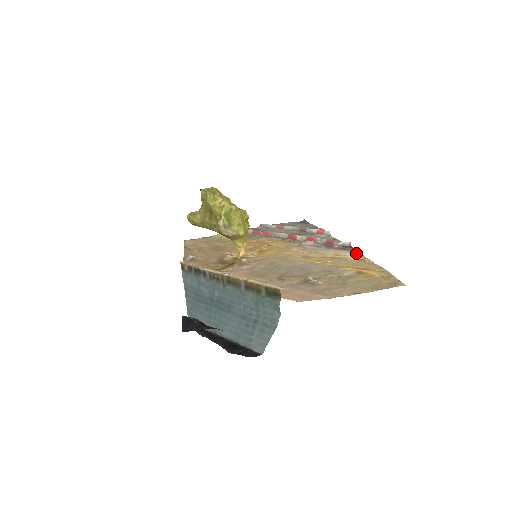
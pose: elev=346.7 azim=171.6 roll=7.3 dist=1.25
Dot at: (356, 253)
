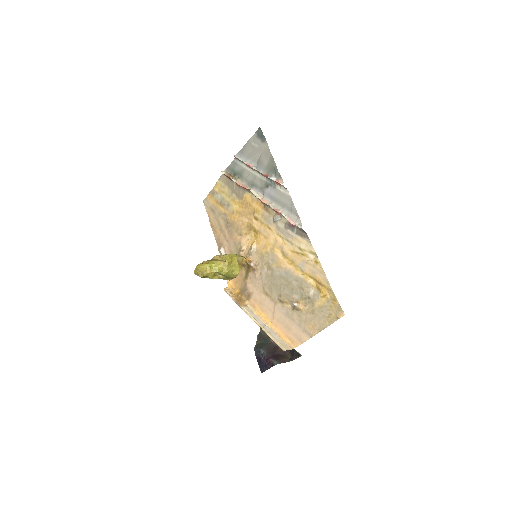
Dot at: (310, 247)
